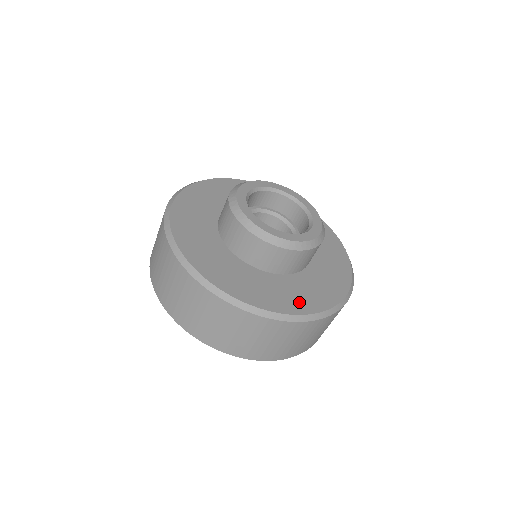
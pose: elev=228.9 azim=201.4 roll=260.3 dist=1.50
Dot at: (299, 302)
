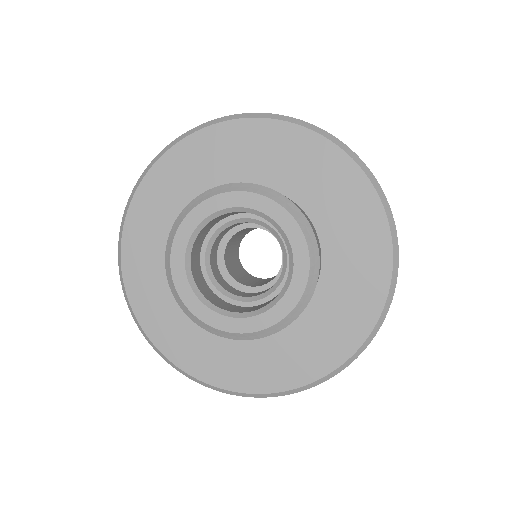
Dot at: (338, 340)
